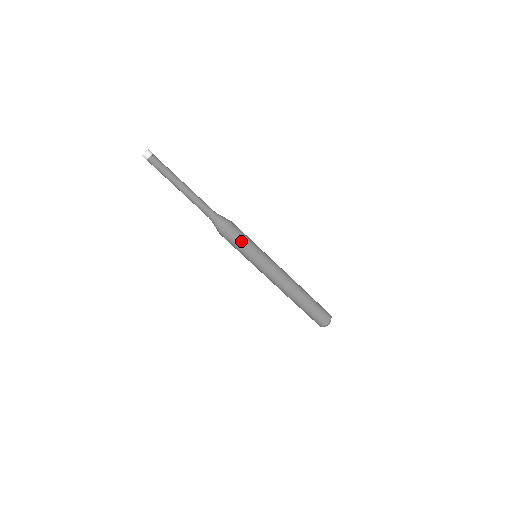
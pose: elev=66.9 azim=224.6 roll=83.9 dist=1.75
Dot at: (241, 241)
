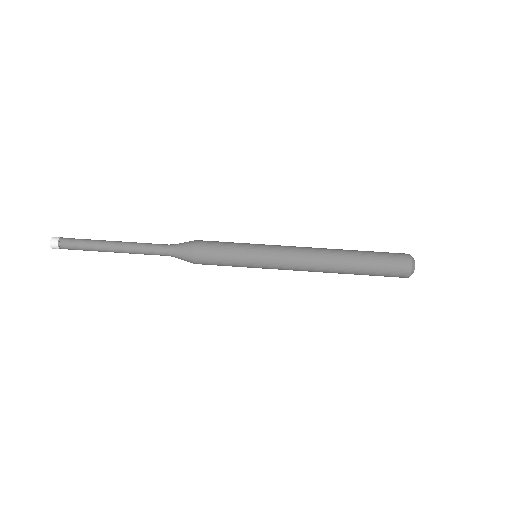
Dot at: (223, 242)
